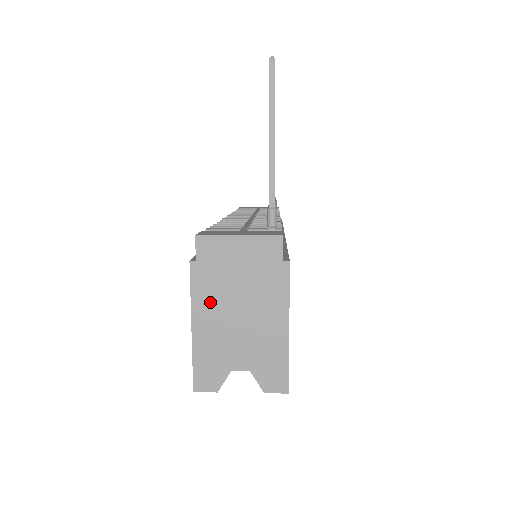
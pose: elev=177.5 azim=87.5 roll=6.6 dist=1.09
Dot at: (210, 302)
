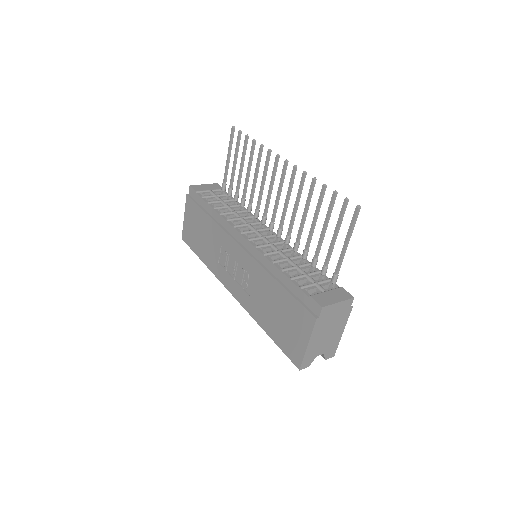
Dot at: (318, 333)
